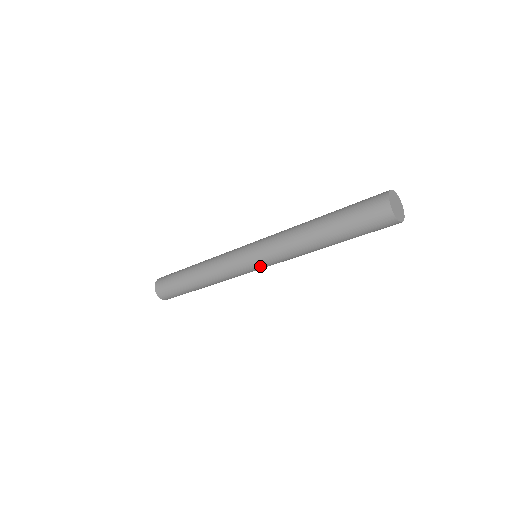
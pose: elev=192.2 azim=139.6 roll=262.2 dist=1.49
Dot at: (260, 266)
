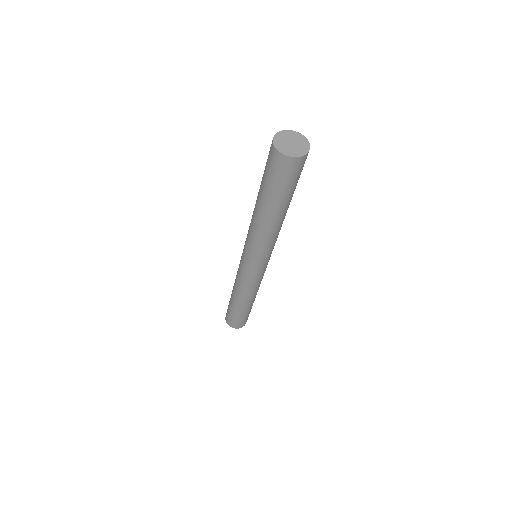
Dot at: (254, 263)
